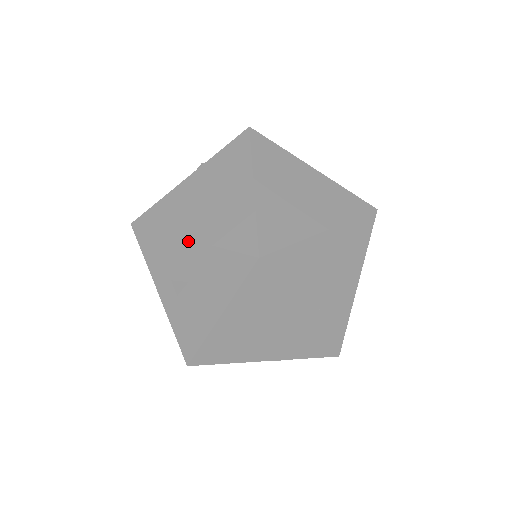
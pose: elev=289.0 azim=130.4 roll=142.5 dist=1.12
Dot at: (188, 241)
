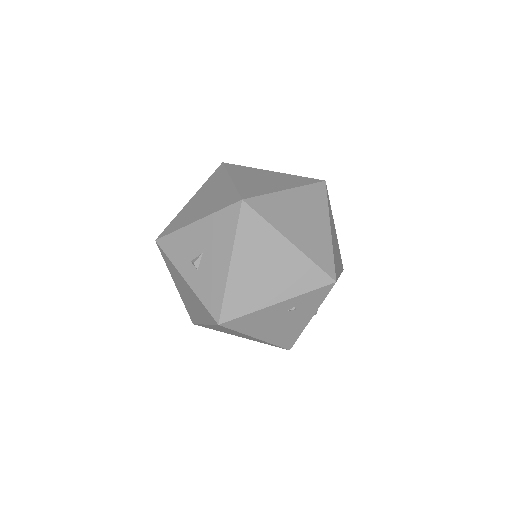
Dot at: (195, 223)
